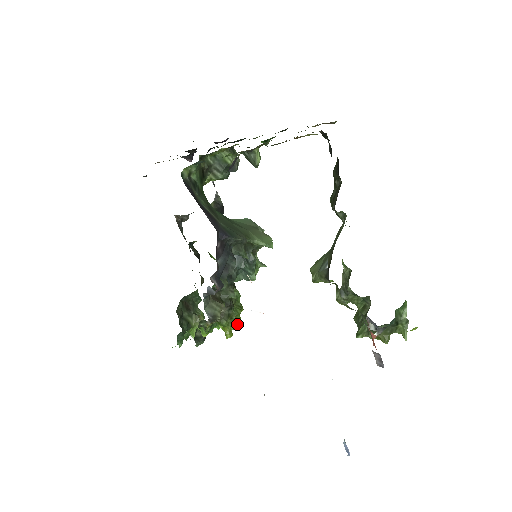
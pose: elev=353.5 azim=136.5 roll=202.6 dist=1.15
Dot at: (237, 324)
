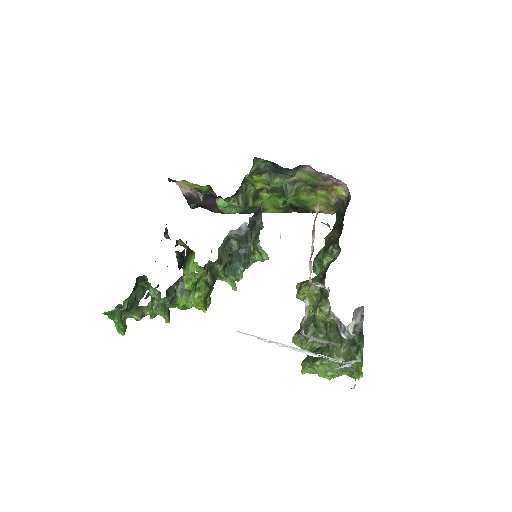
Dot at: (206, 308)
